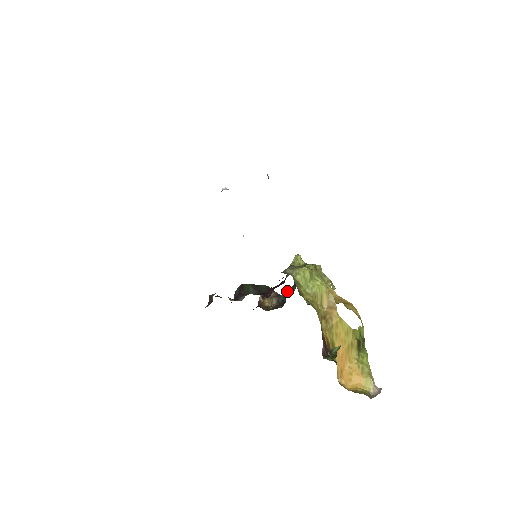
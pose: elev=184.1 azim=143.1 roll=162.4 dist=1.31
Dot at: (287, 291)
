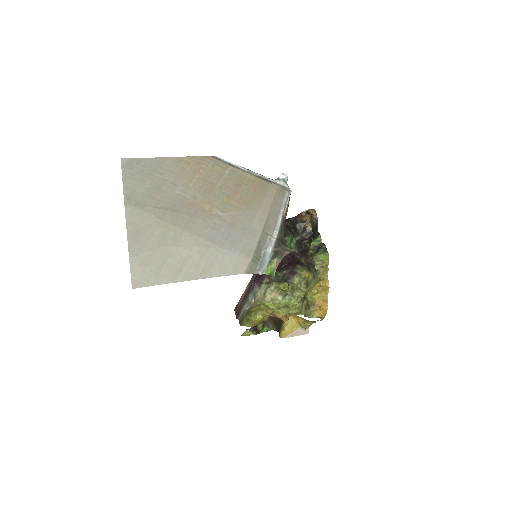
Dot at: (311, 245)
